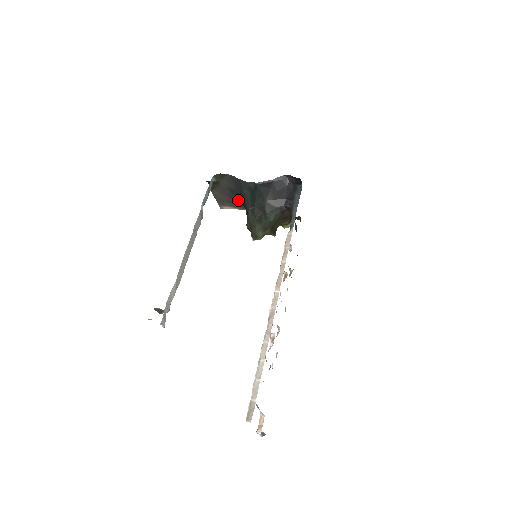
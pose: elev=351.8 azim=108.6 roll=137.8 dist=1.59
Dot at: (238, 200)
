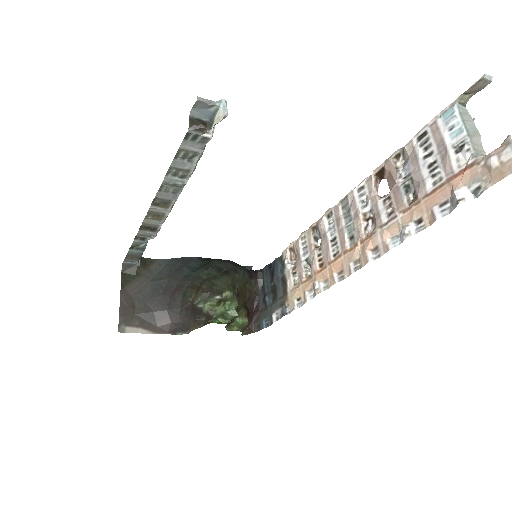
Dot at: (162, 303)
